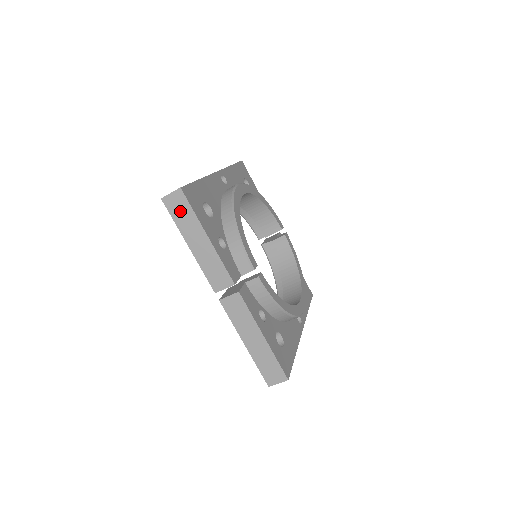
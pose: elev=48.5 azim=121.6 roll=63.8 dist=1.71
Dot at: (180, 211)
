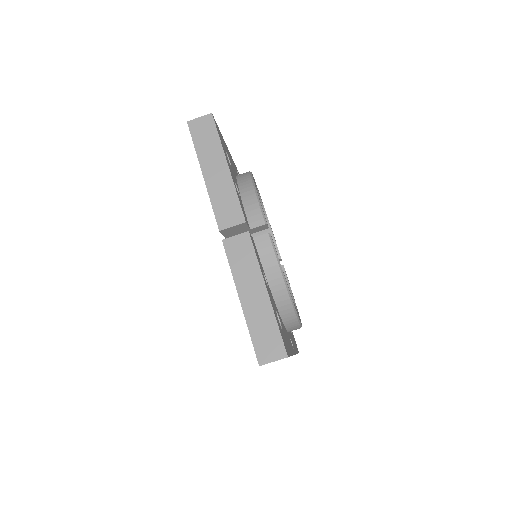
Dot at: (204, 136)
